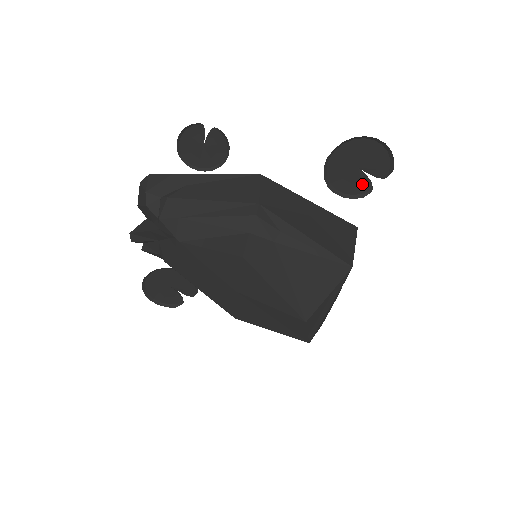
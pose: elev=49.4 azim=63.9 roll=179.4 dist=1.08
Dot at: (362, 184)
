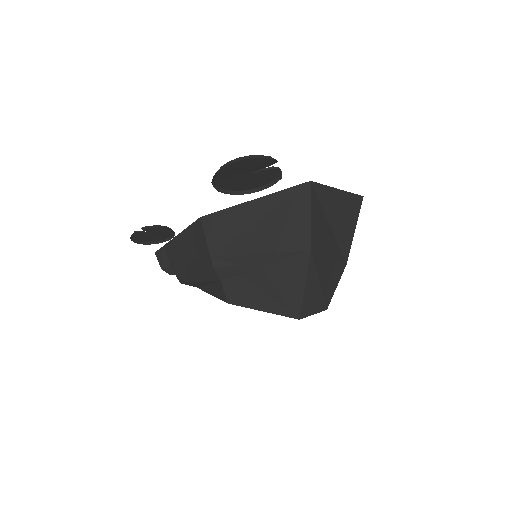
Dot at: (268, 174)
